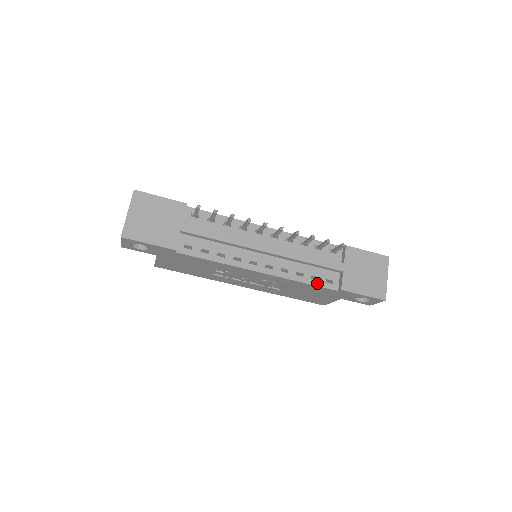
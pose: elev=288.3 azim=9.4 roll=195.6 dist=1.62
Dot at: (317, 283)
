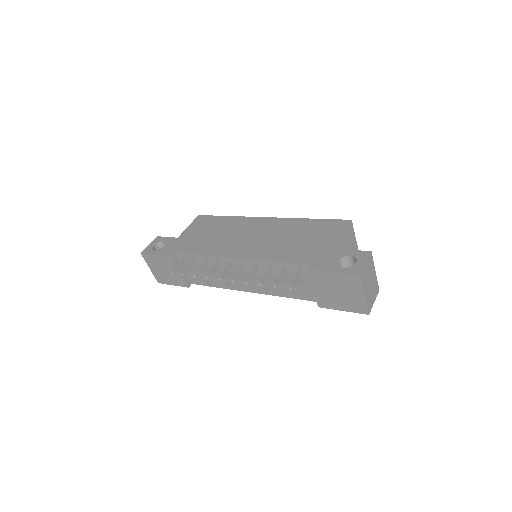
Dot at: (299, 297)
